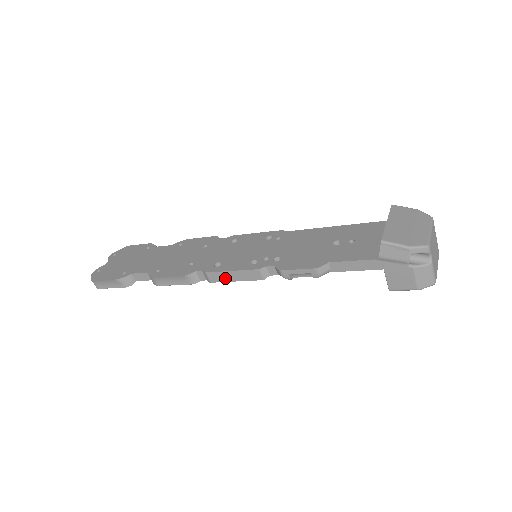
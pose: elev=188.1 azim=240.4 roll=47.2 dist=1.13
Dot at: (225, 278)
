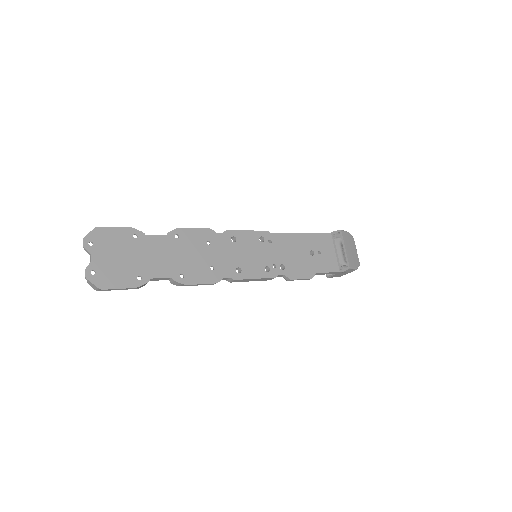
Dot at: (245, 281)
